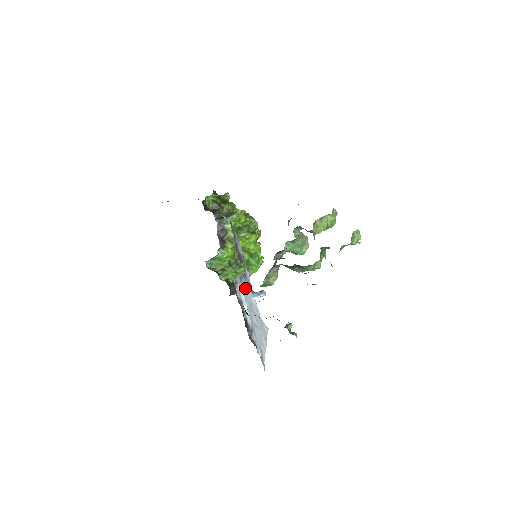
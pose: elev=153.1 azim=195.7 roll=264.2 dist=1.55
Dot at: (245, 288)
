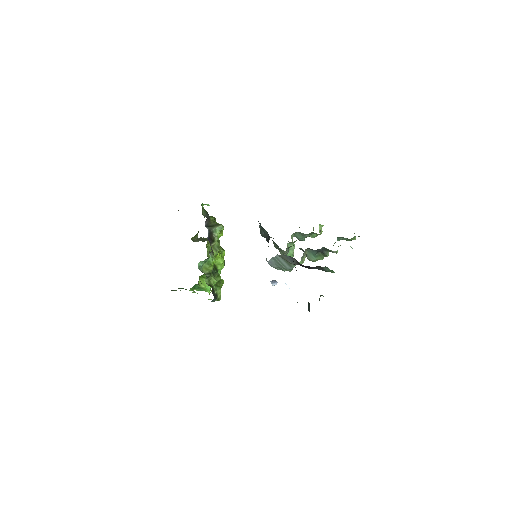
Dot at: occluded
